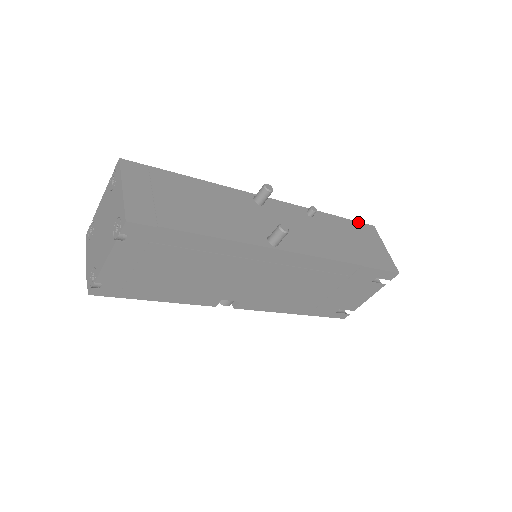
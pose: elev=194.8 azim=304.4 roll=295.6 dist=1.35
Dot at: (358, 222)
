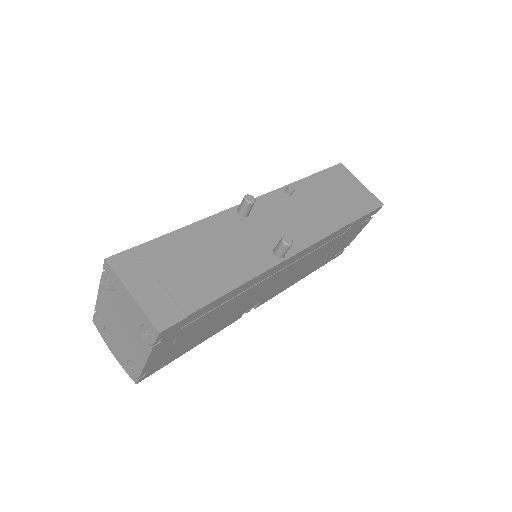
Dot at: (328, 169)
